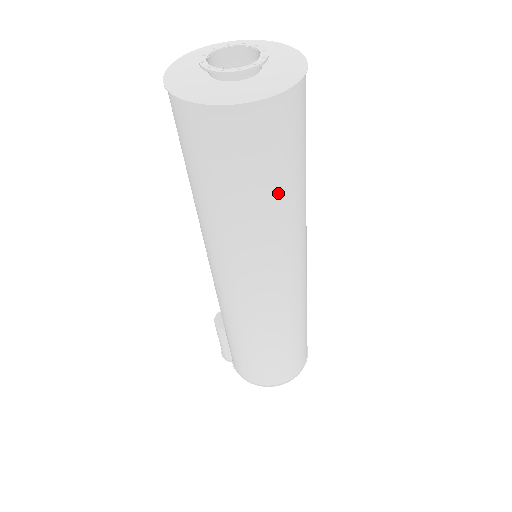
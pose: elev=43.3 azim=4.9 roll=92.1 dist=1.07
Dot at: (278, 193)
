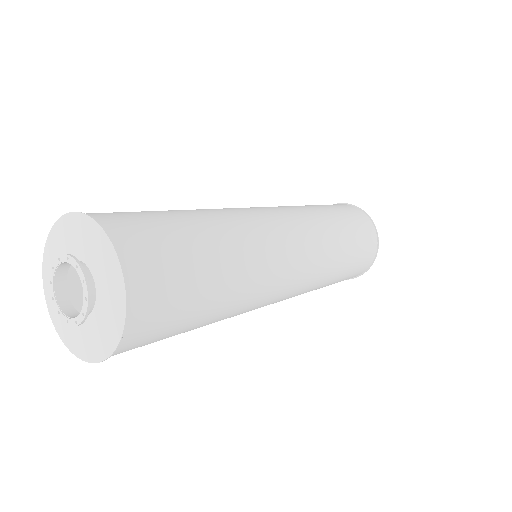
Dot at: occluded
